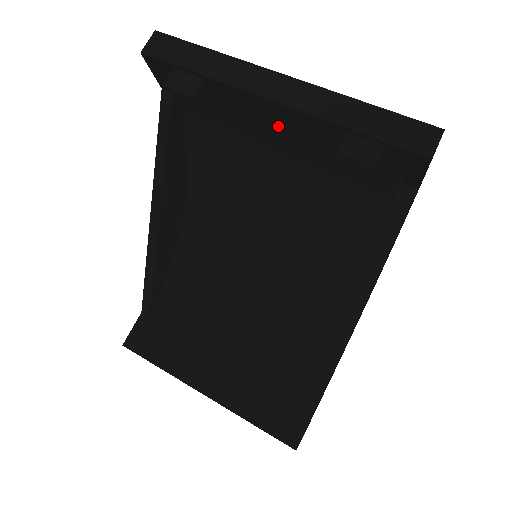
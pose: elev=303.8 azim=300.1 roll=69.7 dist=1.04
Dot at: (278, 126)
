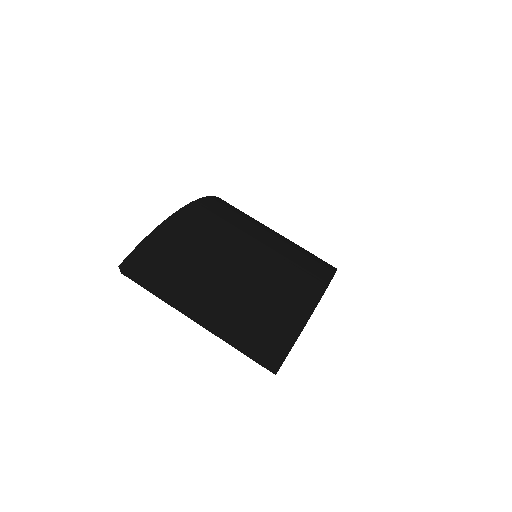
Dot at: occluded
